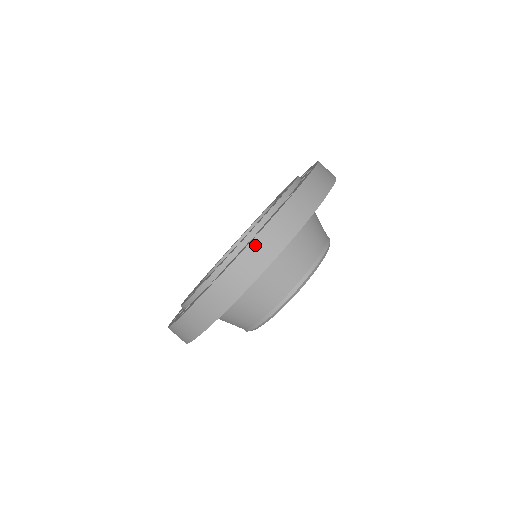
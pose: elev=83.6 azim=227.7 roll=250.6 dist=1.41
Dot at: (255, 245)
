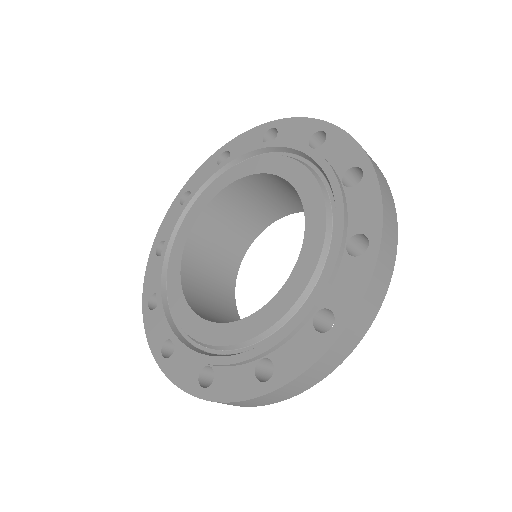
Dot at: (199, 398)
